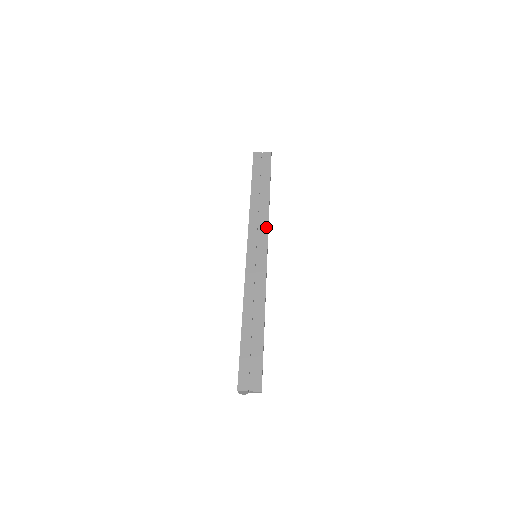
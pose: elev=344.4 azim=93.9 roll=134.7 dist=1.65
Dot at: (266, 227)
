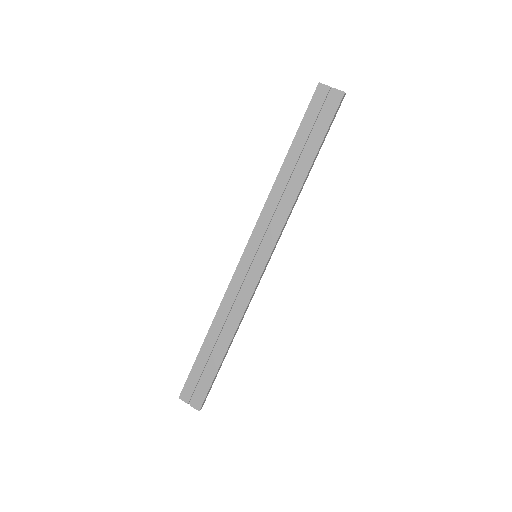
Dot at: (282, 223)
